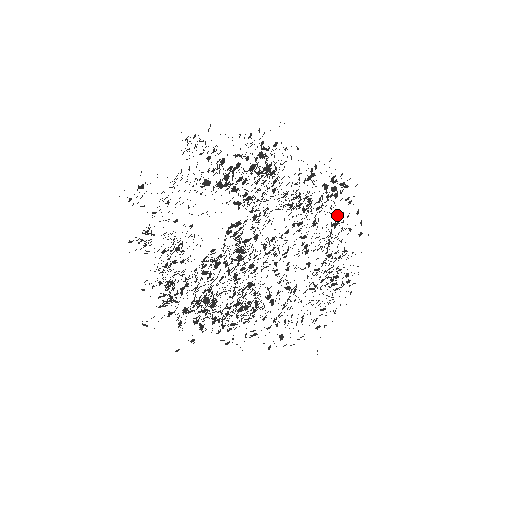
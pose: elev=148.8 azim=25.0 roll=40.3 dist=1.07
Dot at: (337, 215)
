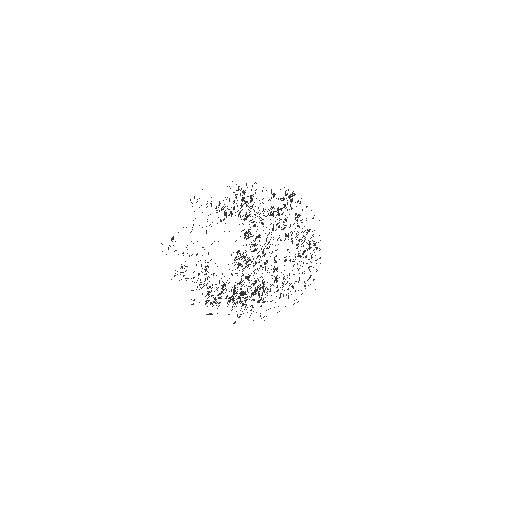
Dot at: (295, 213)
